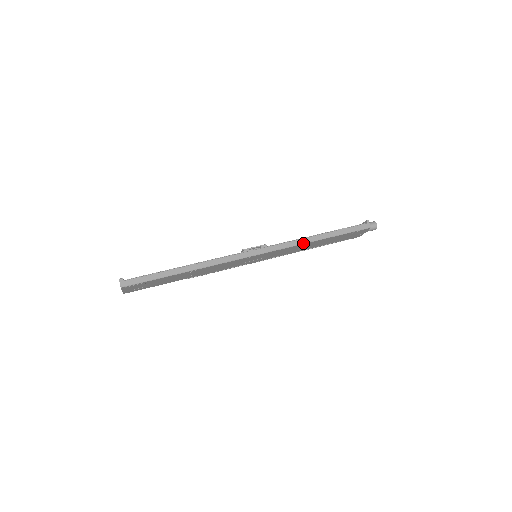
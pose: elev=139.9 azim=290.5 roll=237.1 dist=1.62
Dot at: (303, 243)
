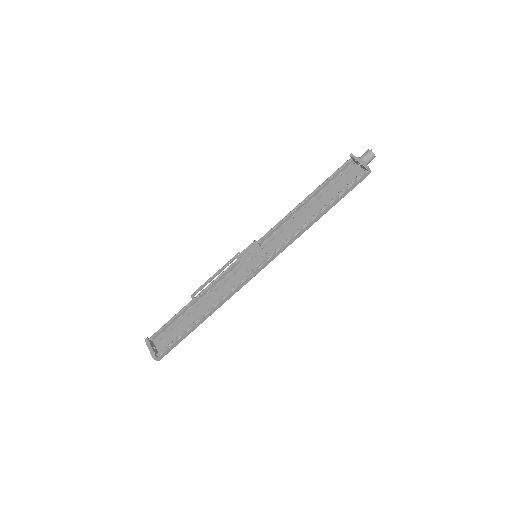
Dot at: occluded
